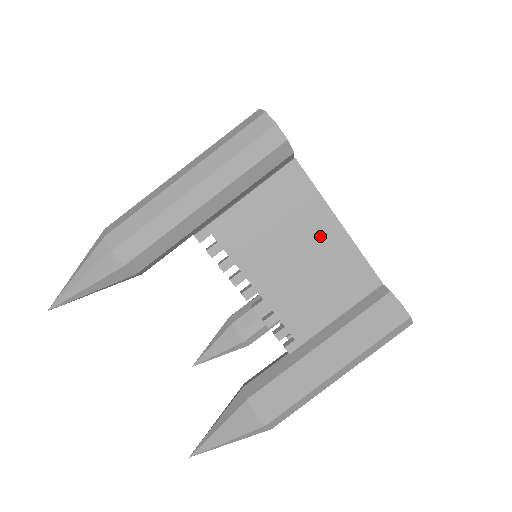
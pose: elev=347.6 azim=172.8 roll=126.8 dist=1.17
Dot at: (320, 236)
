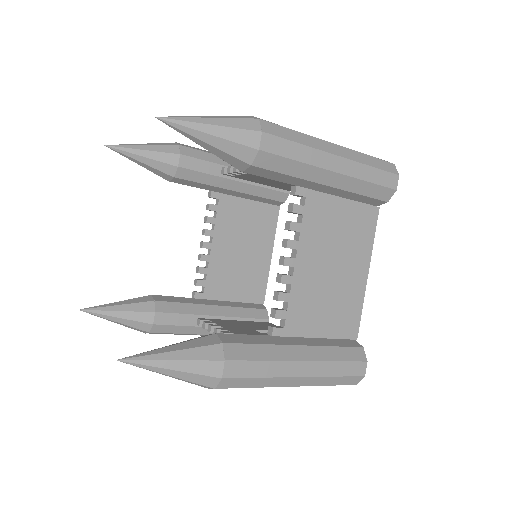
Dot at: (354, 269)
